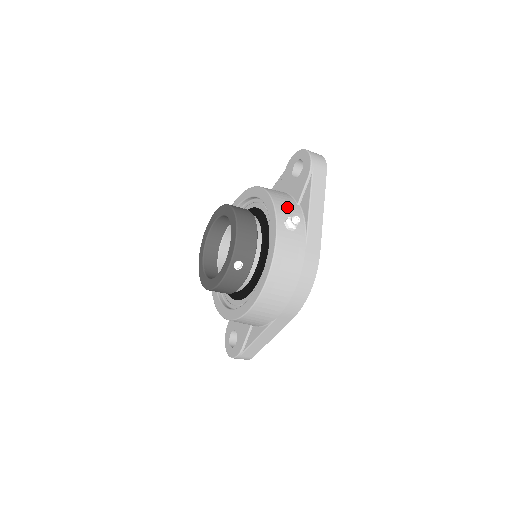
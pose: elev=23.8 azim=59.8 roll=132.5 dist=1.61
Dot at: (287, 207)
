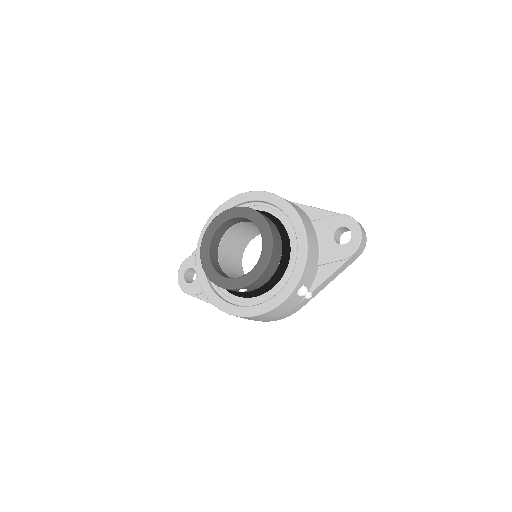
Dot at: (310, 271)
